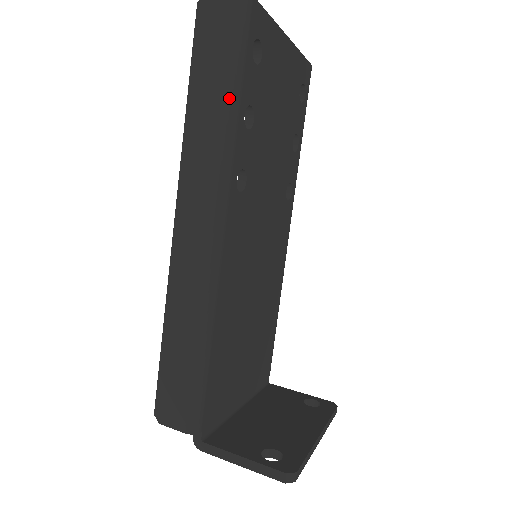
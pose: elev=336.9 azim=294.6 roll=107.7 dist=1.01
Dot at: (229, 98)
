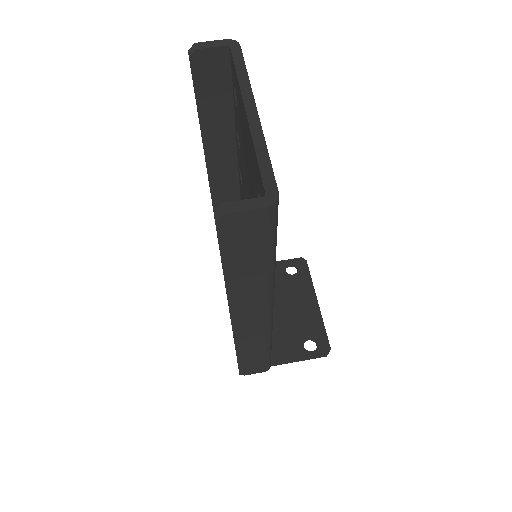
Dot at: (270, 266)
